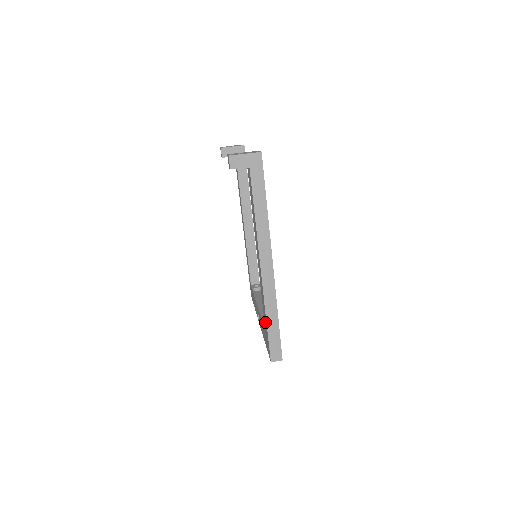
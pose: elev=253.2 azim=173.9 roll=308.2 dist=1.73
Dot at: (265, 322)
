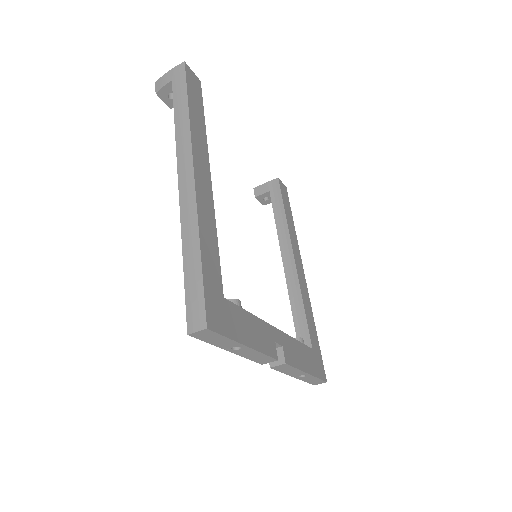
Dot at: occluded
